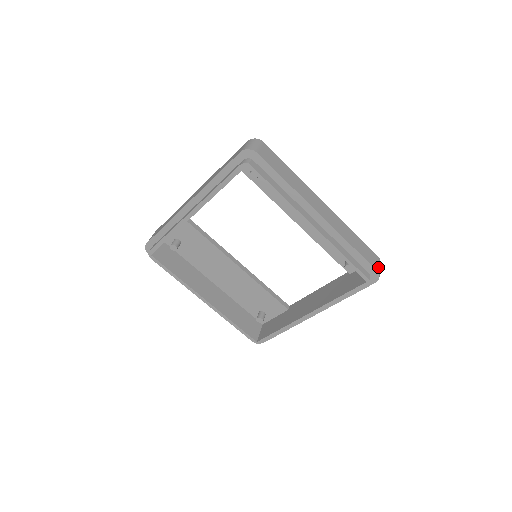
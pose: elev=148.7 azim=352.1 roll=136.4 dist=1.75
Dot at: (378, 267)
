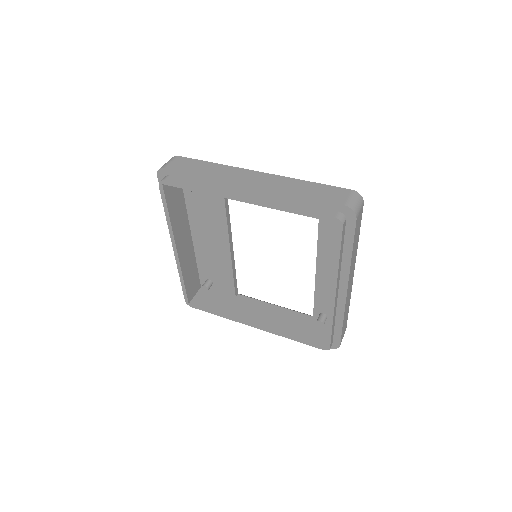
Dot at: occluded
